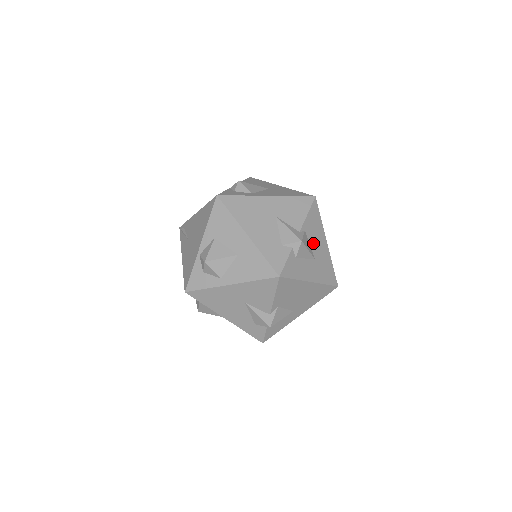
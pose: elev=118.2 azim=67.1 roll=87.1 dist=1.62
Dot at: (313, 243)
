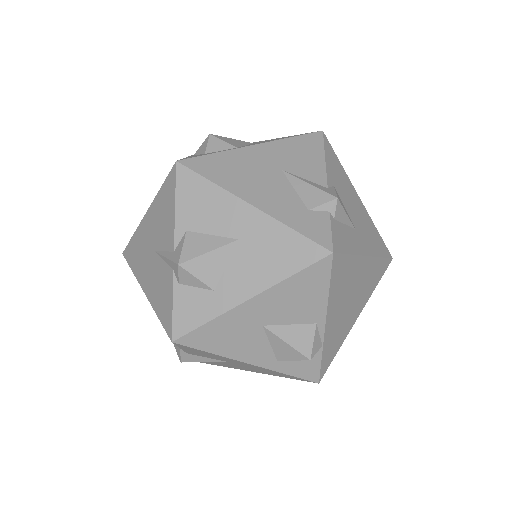
Dot at: occluded
